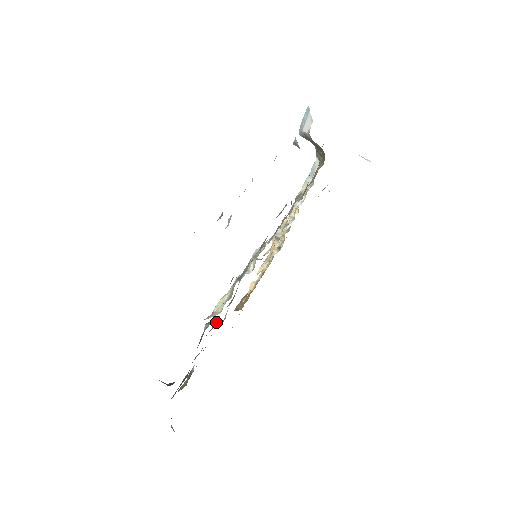
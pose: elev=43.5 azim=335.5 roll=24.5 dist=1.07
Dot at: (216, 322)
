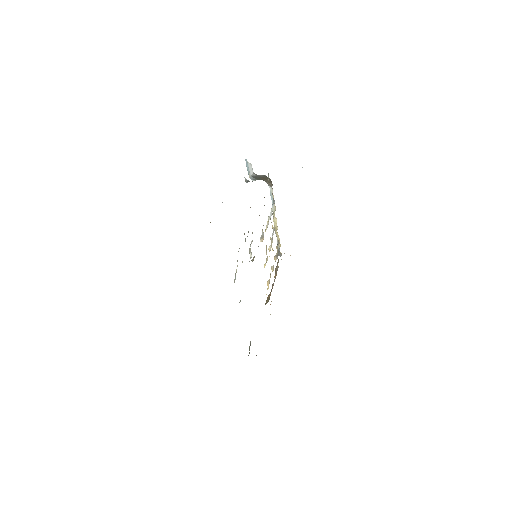
Dot at: occluded
